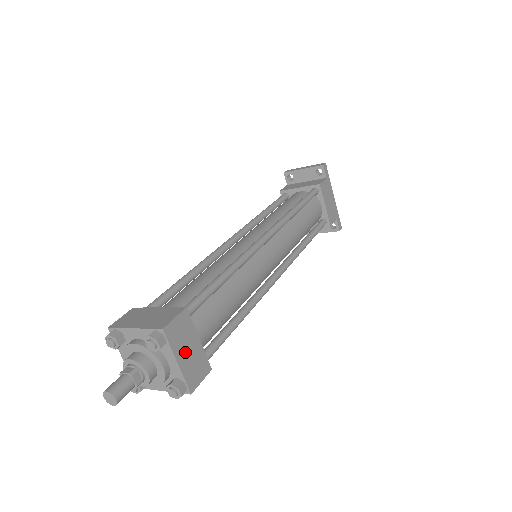
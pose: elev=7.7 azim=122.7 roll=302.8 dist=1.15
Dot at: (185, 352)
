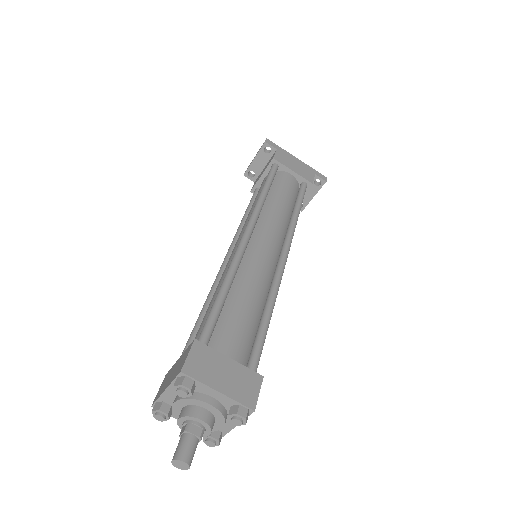
Dot at: (221, 378)
